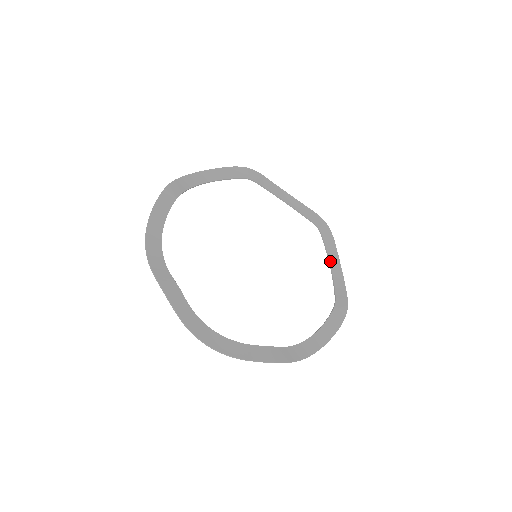
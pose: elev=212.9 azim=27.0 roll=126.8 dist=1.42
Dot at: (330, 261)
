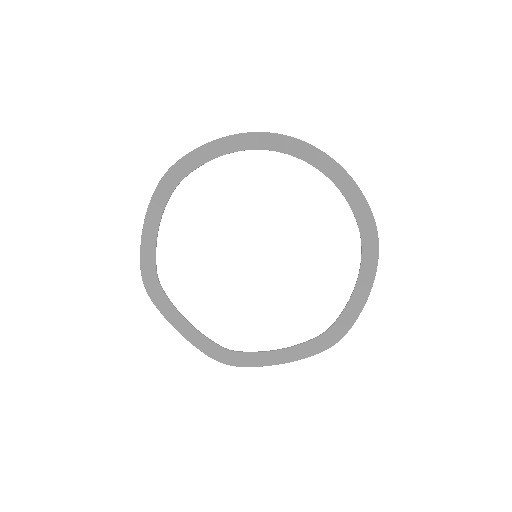
Dot at: (360, 274)
